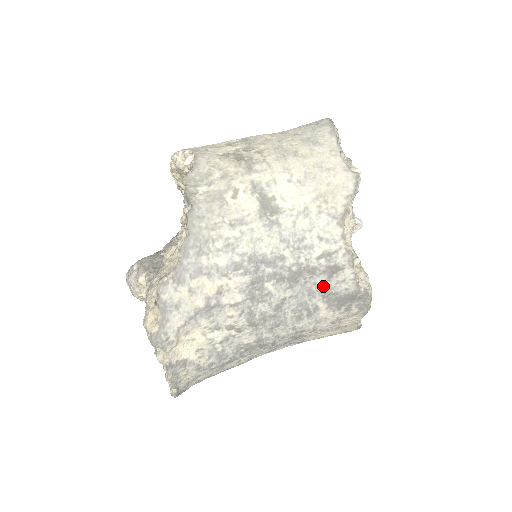
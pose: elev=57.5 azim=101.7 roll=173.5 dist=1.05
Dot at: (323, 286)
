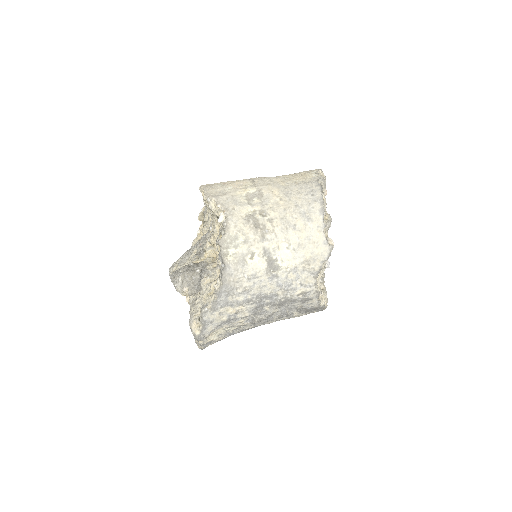
Dot at: (298, 306)
